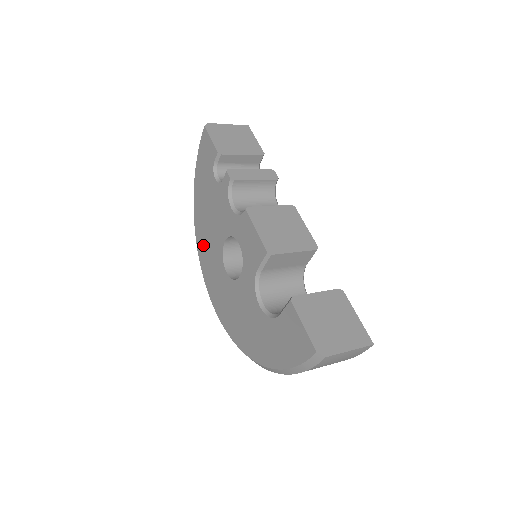
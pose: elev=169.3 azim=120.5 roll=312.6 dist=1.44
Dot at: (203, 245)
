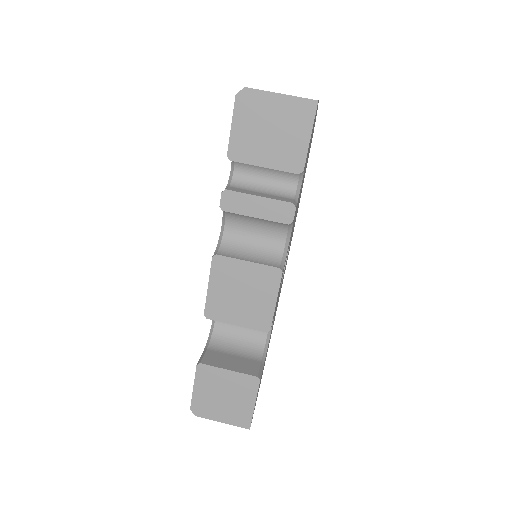
Dot at: occluded
